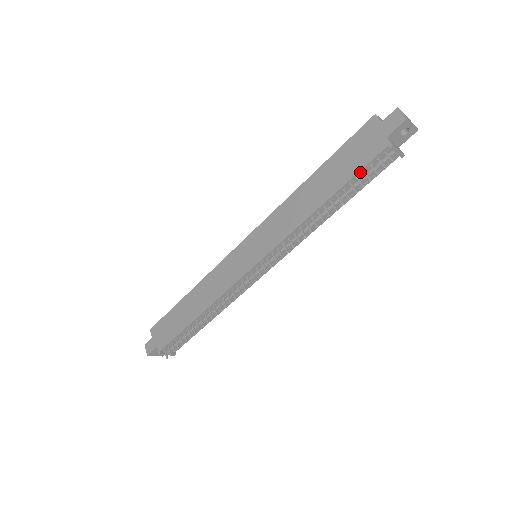
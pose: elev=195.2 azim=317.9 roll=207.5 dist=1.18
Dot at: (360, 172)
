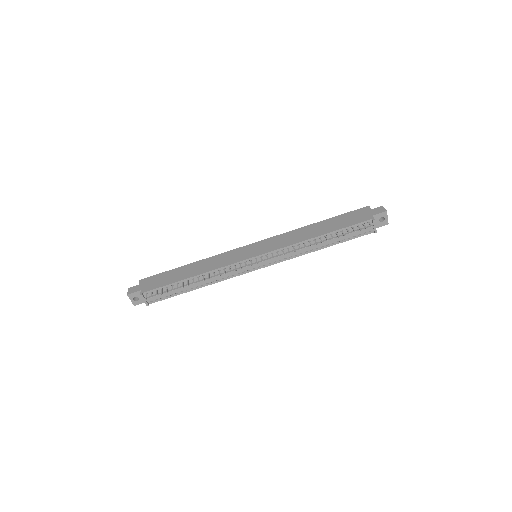
Dot at: (350, 227)
